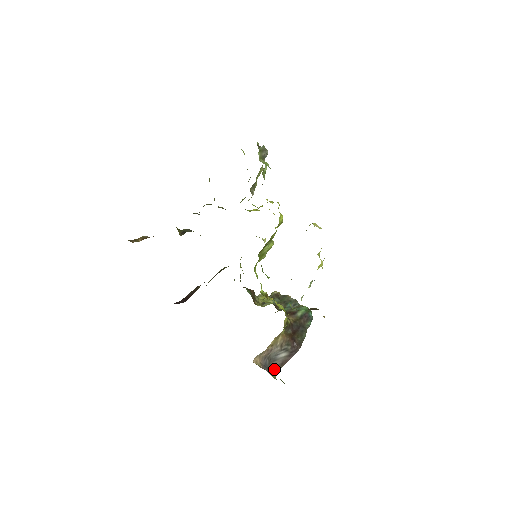
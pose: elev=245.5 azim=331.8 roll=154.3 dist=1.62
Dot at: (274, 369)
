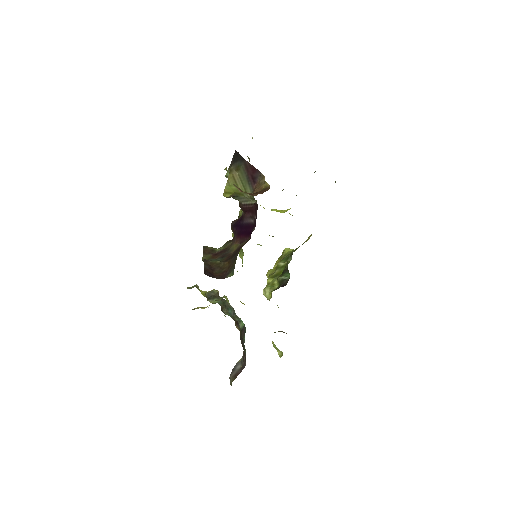
Dot at: (231, 379)
